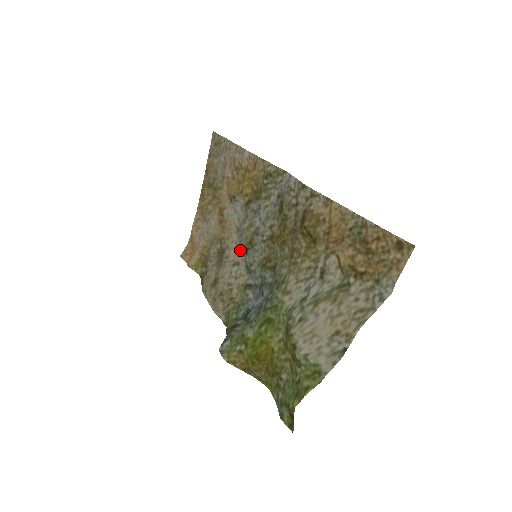
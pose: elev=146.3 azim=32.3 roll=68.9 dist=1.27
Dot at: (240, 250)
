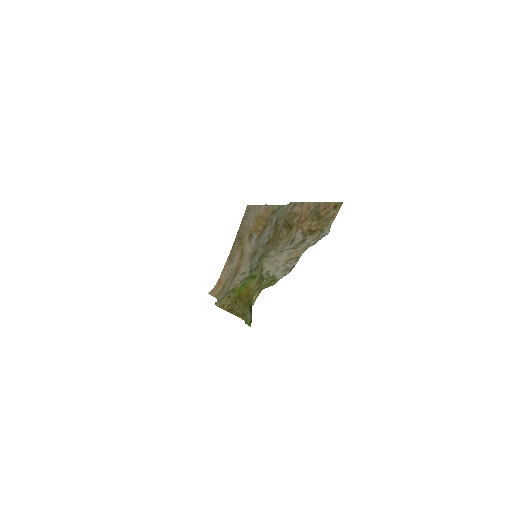
Dot at: (248, 265)
